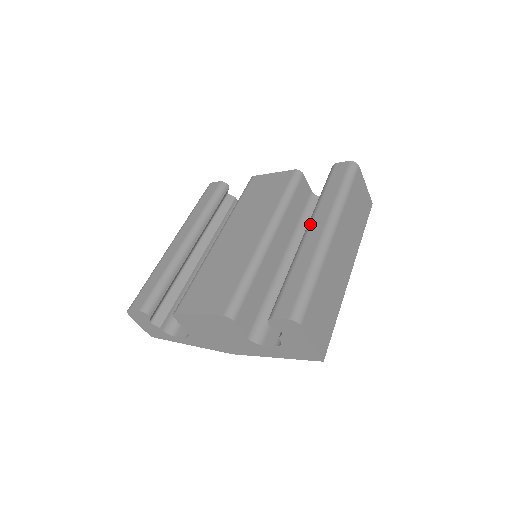
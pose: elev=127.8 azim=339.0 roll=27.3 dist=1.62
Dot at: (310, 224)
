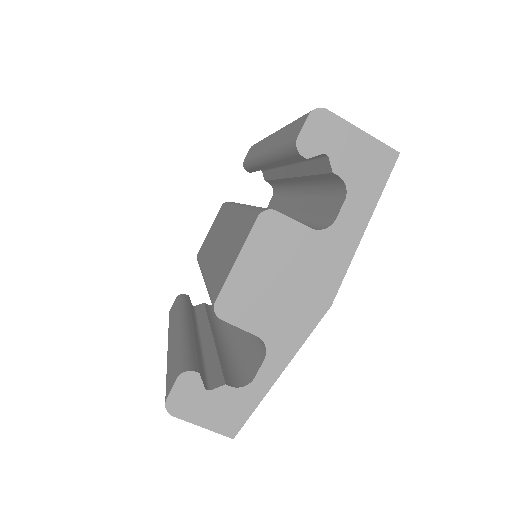
Dot at: (260, 155)
